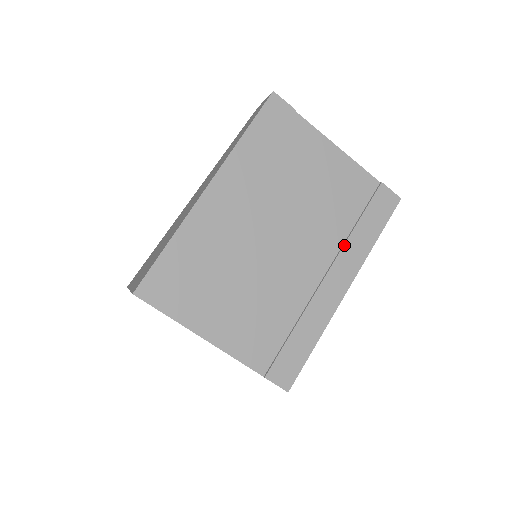
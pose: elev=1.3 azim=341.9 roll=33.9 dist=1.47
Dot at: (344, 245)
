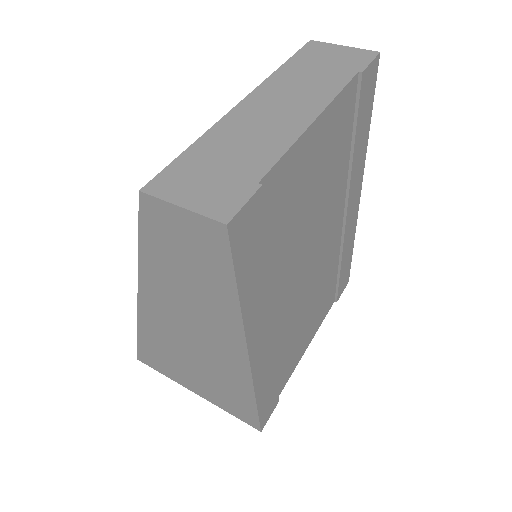
Dot at: (350, 179)
